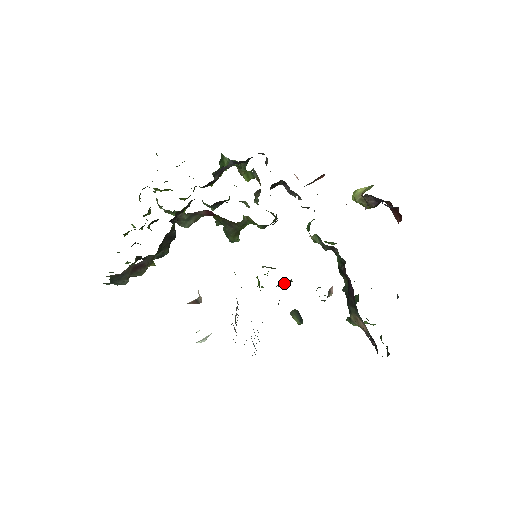
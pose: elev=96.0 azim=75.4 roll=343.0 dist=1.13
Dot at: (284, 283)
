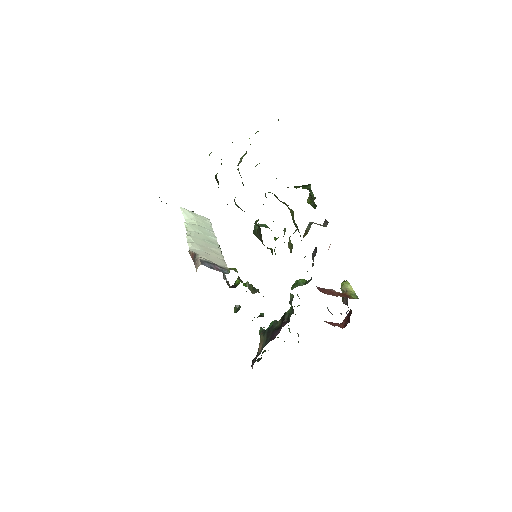
Dot at: occluded
